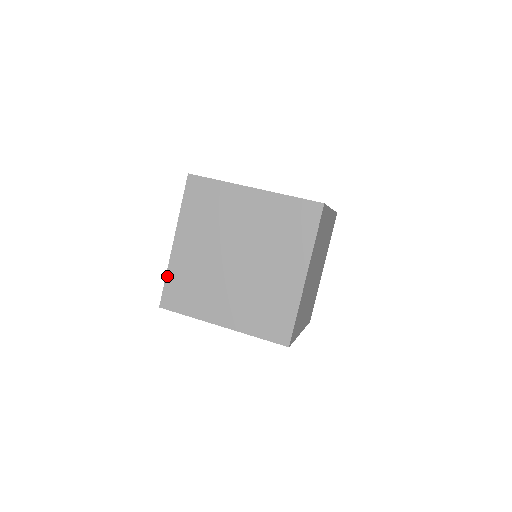
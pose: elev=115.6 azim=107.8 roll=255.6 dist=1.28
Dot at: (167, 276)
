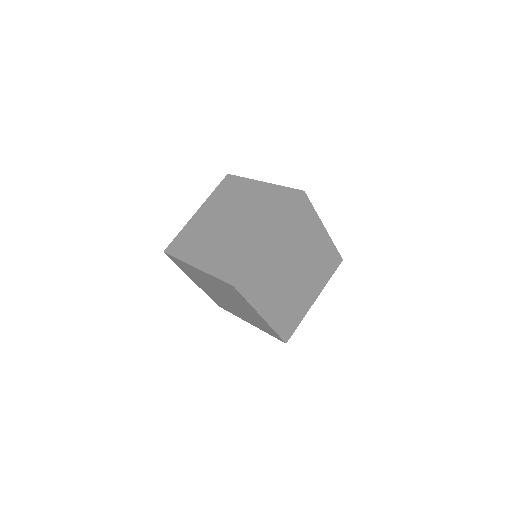
Dot at: (180, 232)
